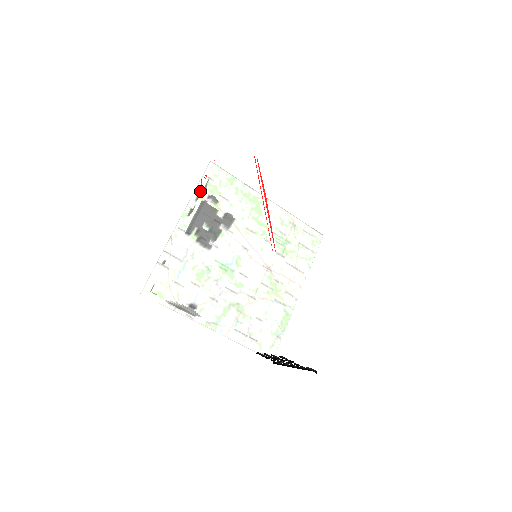
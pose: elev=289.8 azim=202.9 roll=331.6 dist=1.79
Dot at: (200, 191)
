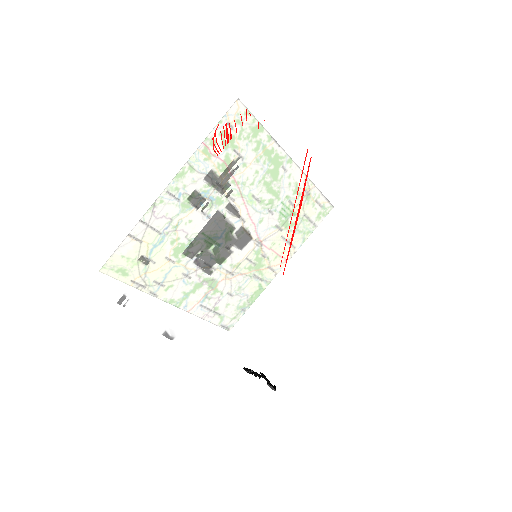
Dot at: (214, 166)
